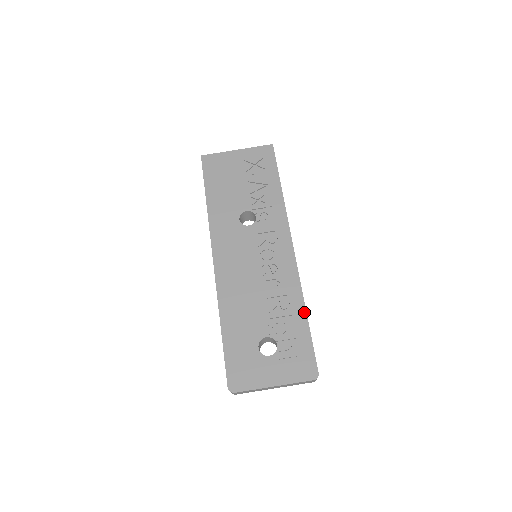
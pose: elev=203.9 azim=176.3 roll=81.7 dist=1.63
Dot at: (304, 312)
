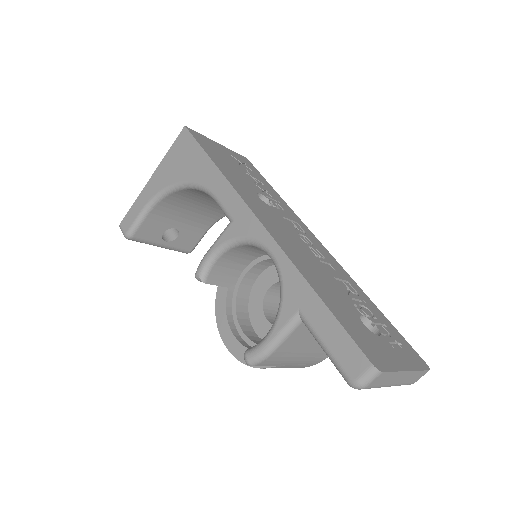
Dot at: (371, 301)
